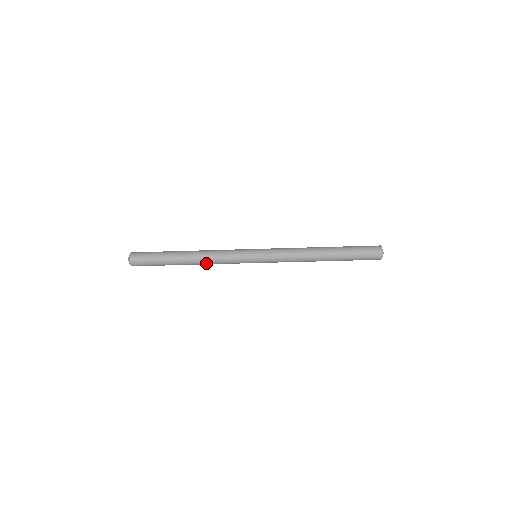
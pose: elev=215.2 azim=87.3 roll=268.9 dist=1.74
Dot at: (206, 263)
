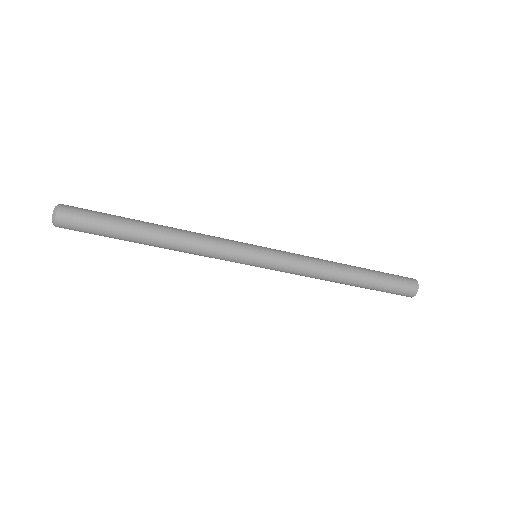
Dot at: (183, 246)
